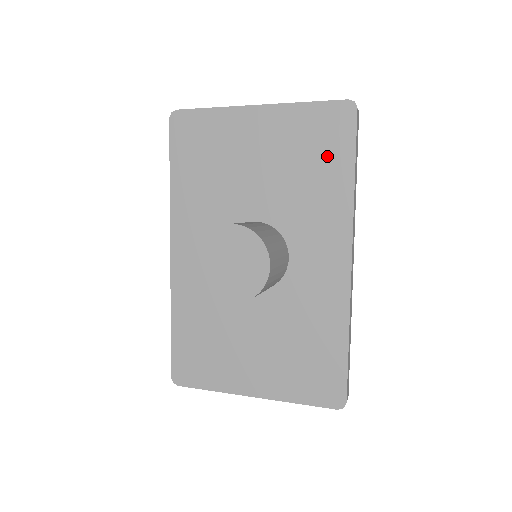
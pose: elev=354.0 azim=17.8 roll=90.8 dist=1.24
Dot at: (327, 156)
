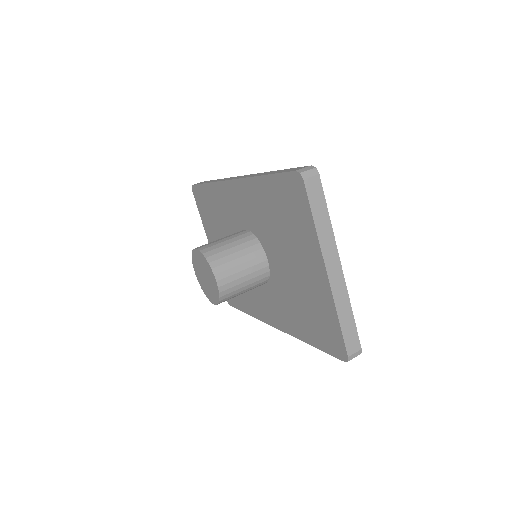
Dot at: (314, 328)
